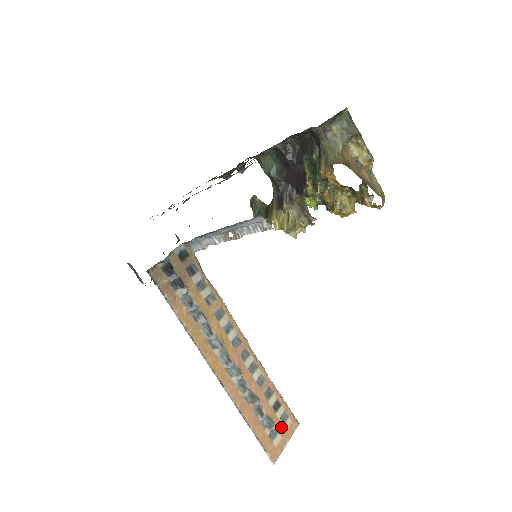
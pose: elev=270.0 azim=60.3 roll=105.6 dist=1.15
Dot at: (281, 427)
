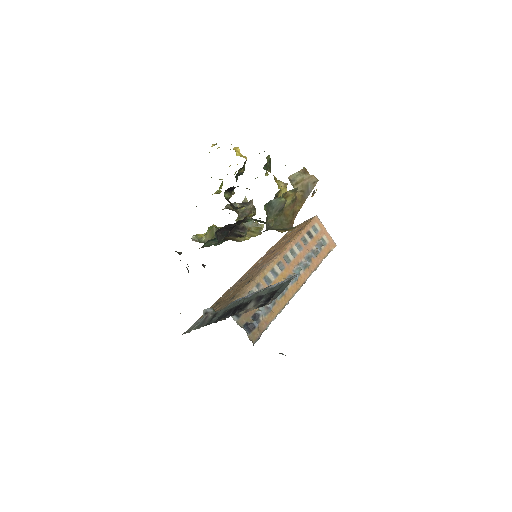
Dot at: (320, 234)
